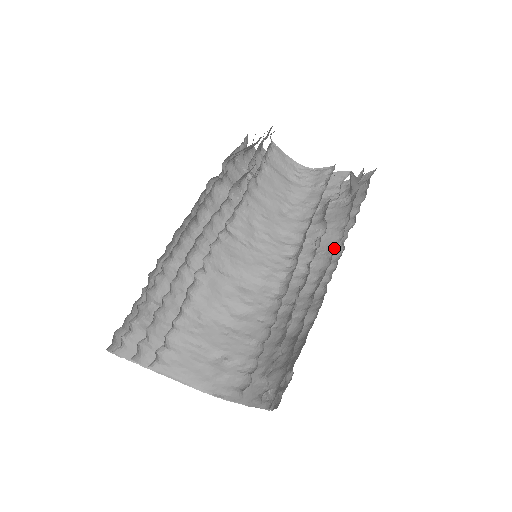
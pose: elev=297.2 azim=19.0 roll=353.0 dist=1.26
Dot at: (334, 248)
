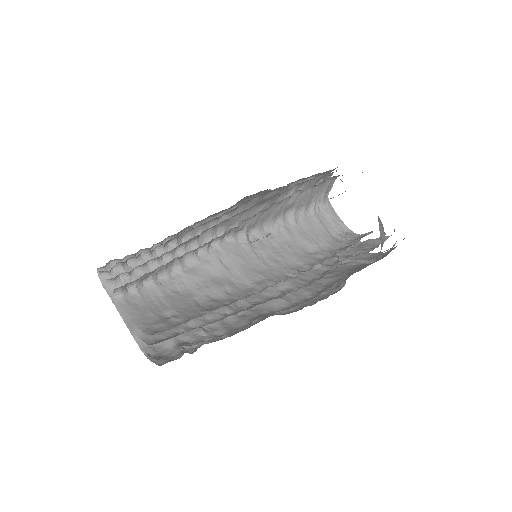
Dot at: occluded
